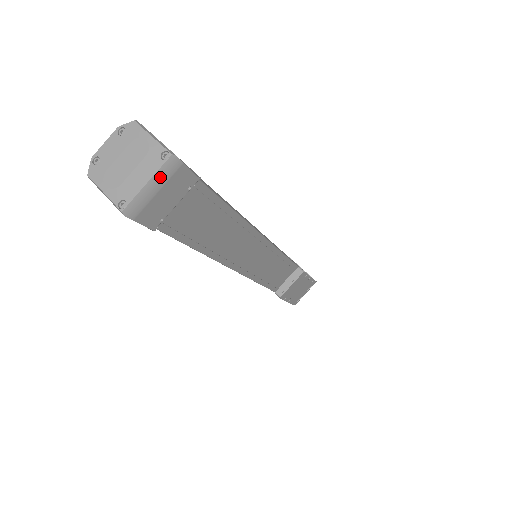
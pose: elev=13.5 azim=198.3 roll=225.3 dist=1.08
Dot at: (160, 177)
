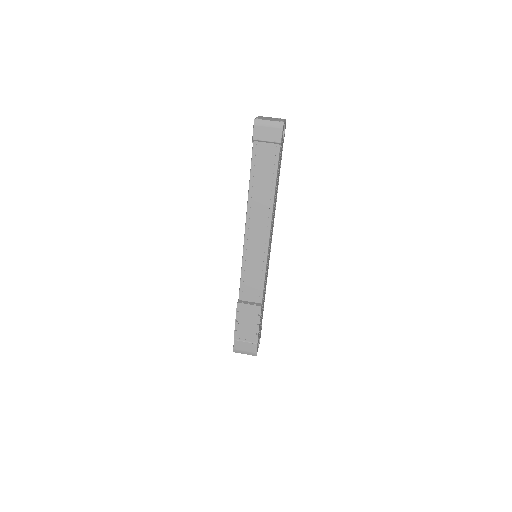
Dot at: (274, 124)
